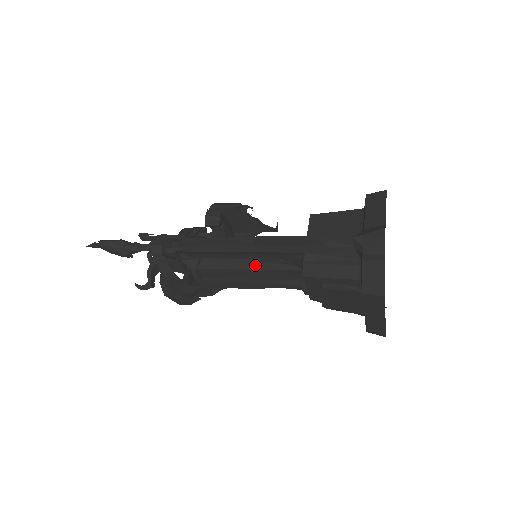
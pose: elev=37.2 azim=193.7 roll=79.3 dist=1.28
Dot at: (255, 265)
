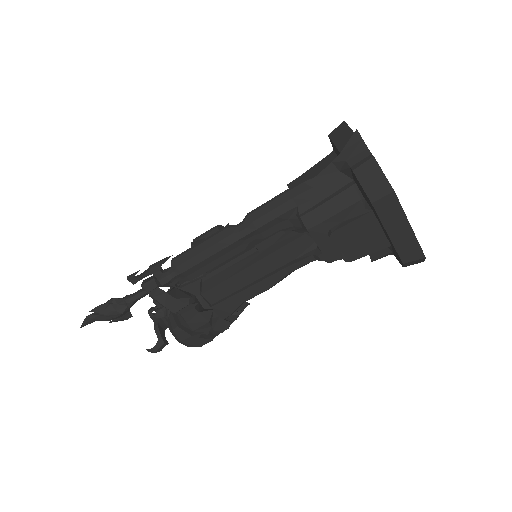
Dot at: (257, 257)
